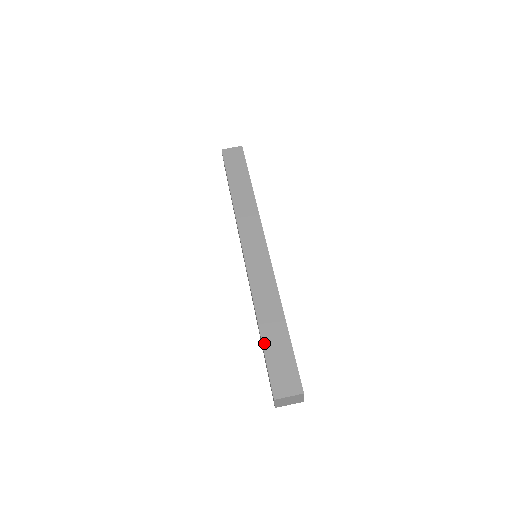
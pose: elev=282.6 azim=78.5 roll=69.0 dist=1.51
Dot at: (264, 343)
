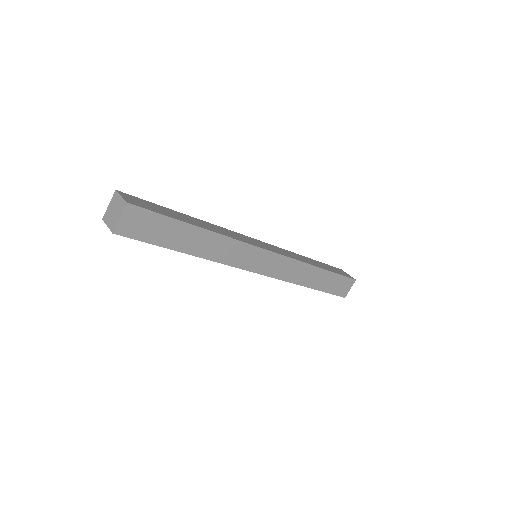
Dot at: (321, 290)
